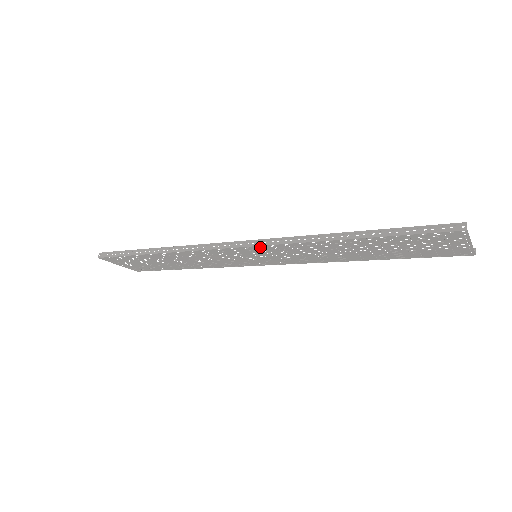
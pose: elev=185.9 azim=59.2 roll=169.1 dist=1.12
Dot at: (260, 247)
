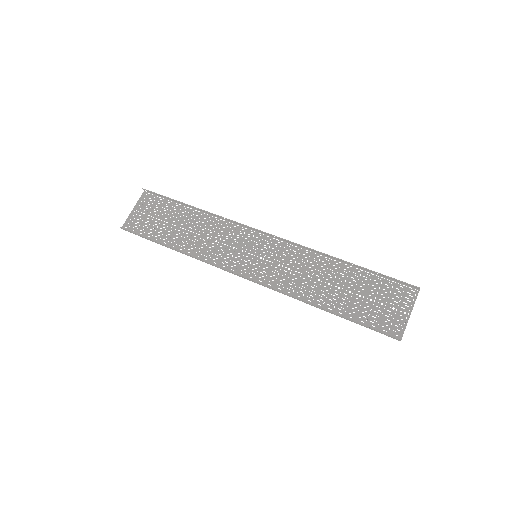
Dot at: occluded
